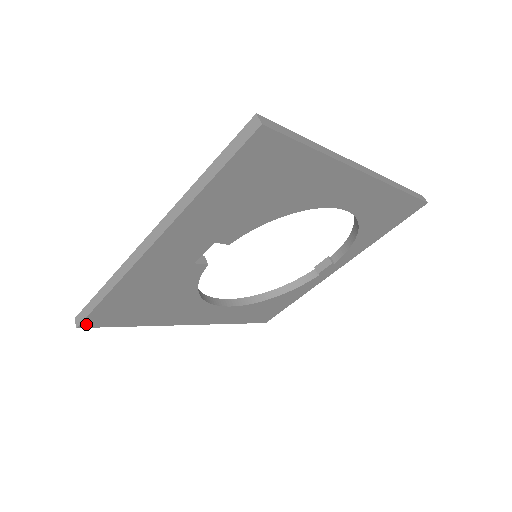
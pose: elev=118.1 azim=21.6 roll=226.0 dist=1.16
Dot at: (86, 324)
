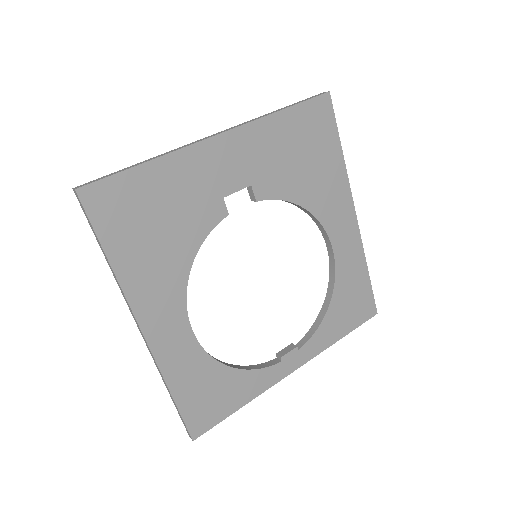
Dot at: (86, 194)
